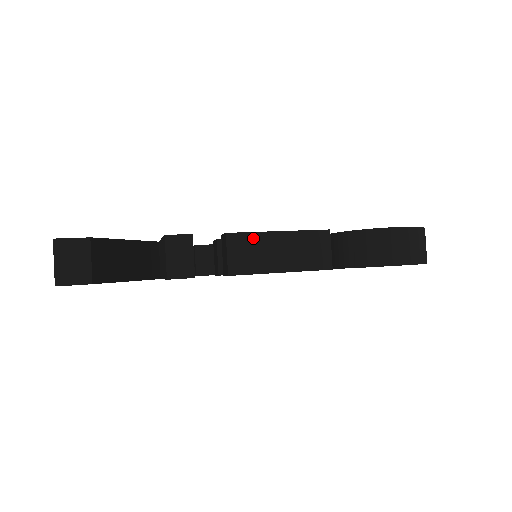
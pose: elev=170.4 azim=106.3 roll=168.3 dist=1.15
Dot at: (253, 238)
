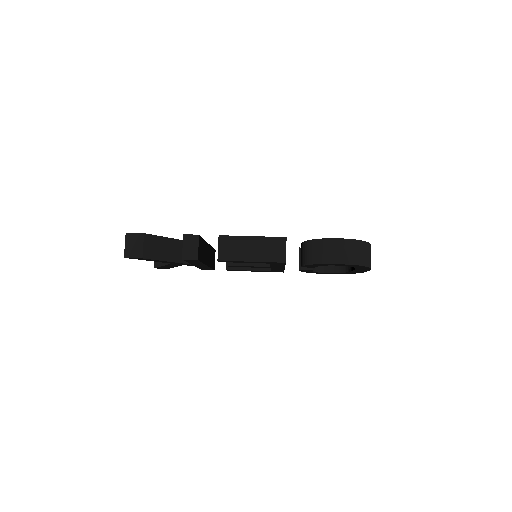
Dot at: (235, 239)
